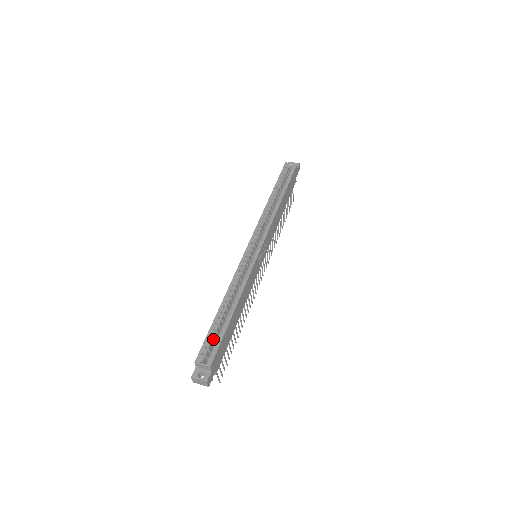
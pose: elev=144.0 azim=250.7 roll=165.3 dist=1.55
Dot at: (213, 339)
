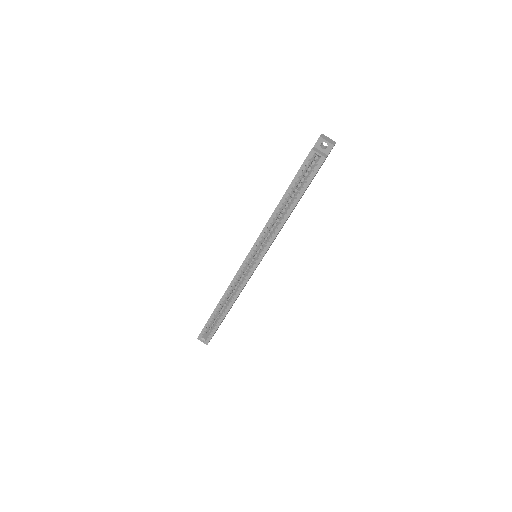
Dot at: (211, 324)
